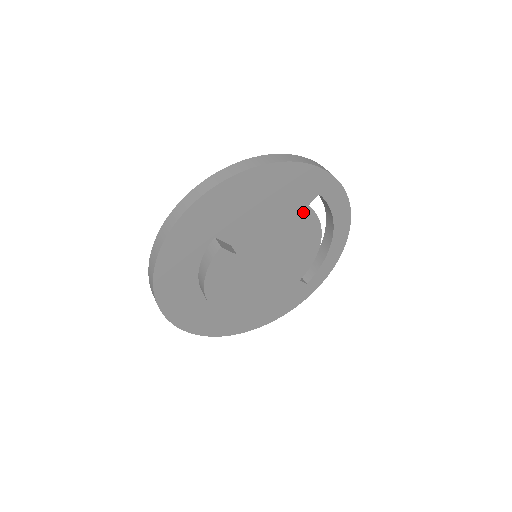
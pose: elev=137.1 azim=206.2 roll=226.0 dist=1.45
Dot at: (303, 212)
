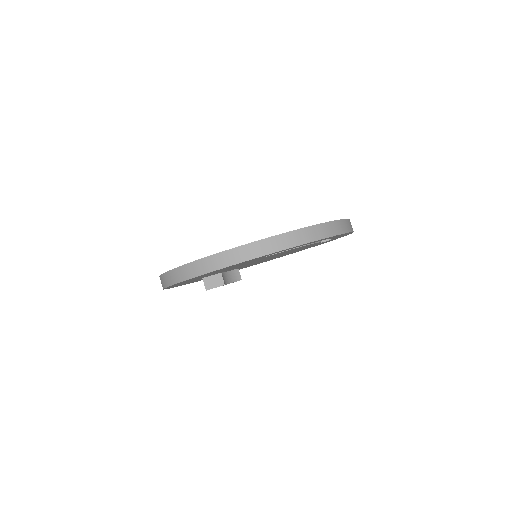
Dot at: (265, 257)
